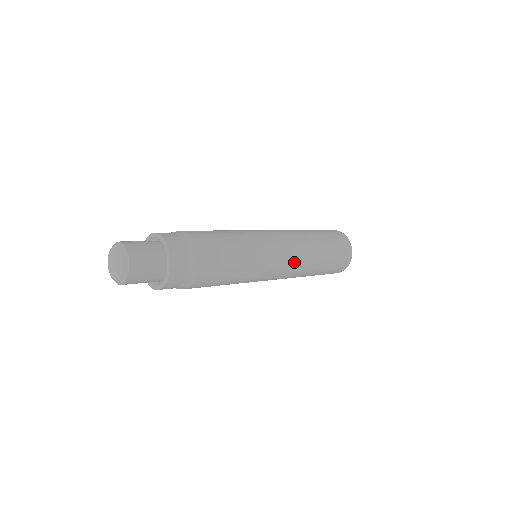
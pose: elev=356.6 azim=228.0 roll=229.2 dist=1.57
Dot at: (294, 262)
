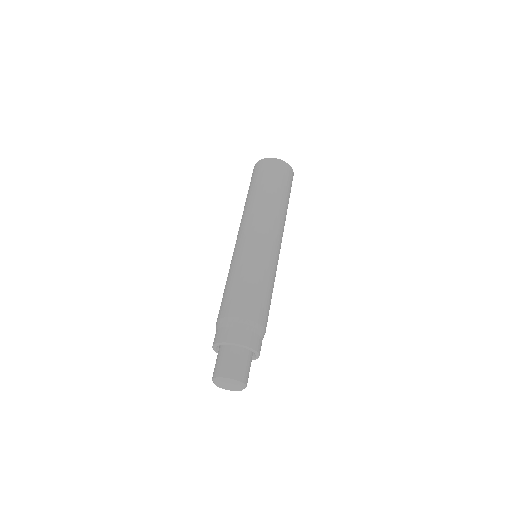
Dot at: (280, 231)
